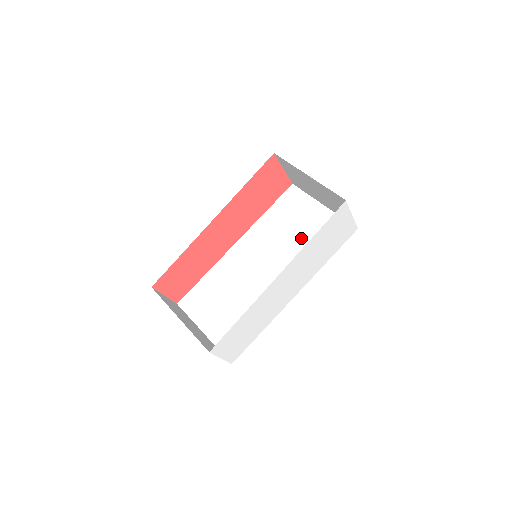
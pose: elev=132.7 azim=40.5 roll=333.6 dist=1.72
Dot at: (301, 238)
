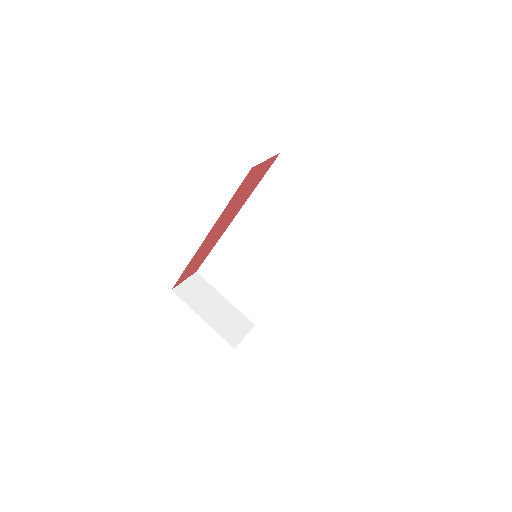
Dot at: (298, 221)
